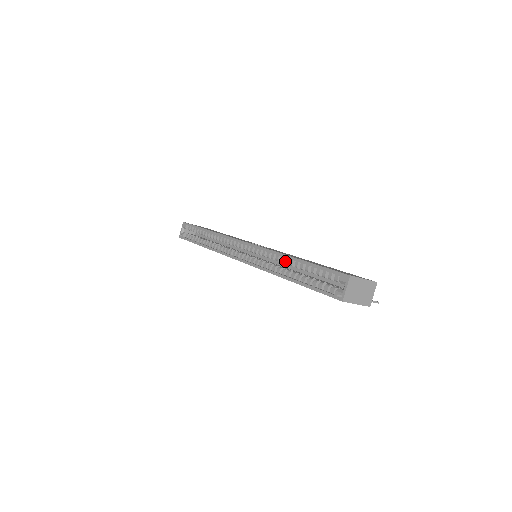
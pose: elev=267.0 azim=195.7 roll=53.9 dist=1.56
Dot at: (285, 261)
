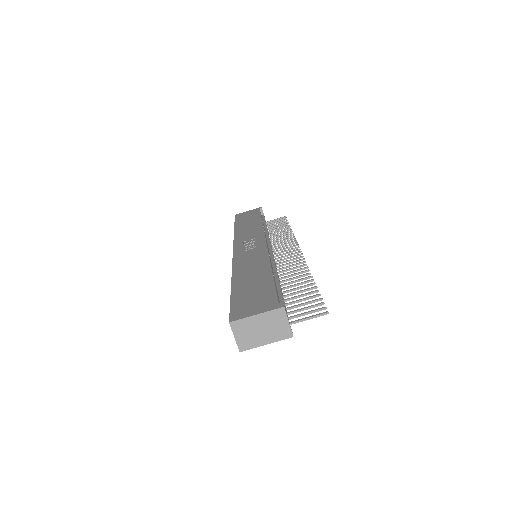
Dot at: occluded
